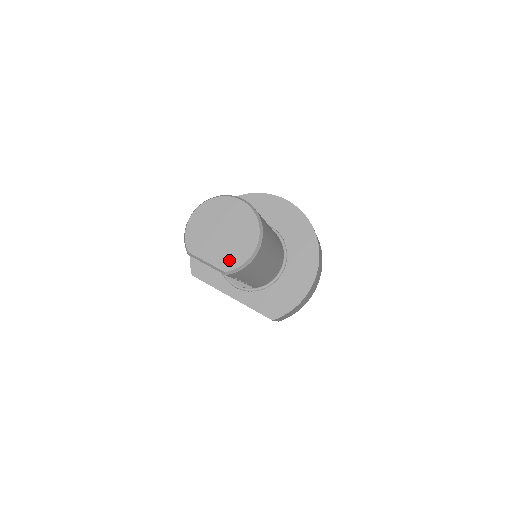
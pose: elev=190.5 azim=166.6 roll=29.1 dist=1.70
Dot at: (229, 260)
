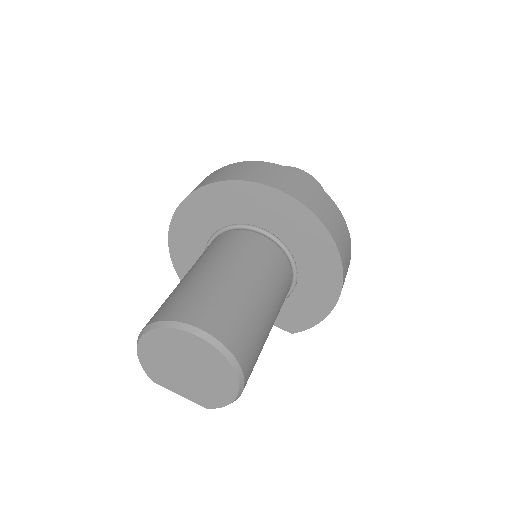
Dot at: (207, 399)
